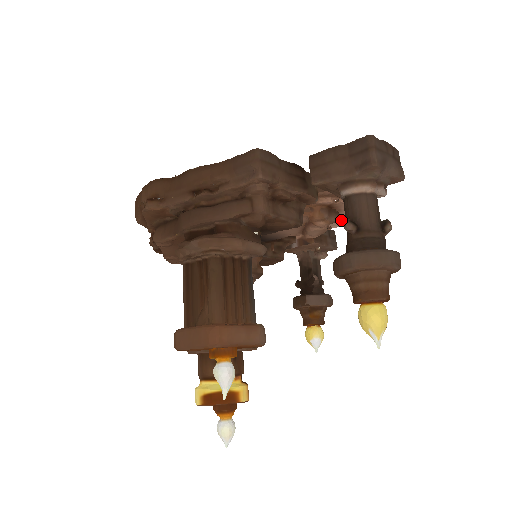
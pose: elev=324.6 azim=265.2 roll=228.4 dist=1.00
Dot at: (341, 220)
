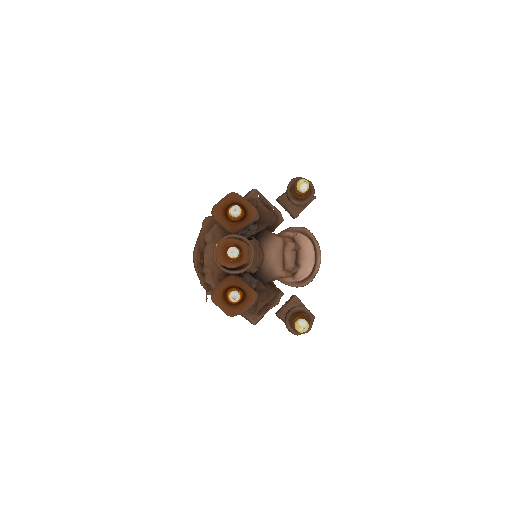
Dot at: (305, 266)
